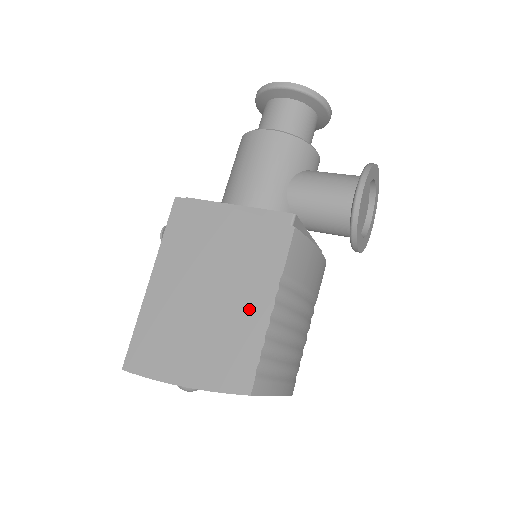
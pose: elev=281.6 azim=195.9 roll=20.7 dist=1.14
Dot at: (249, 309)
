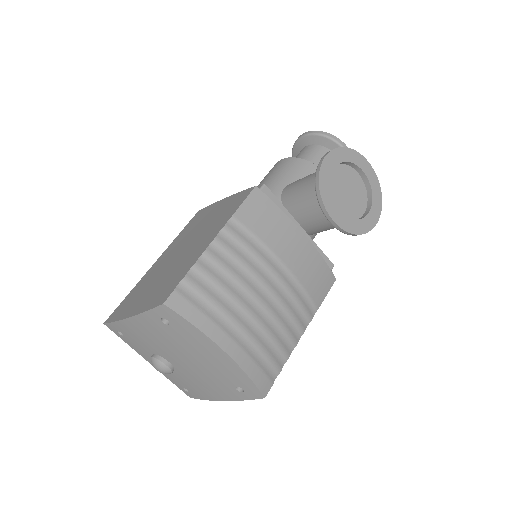
Dot at: (198, 248)
